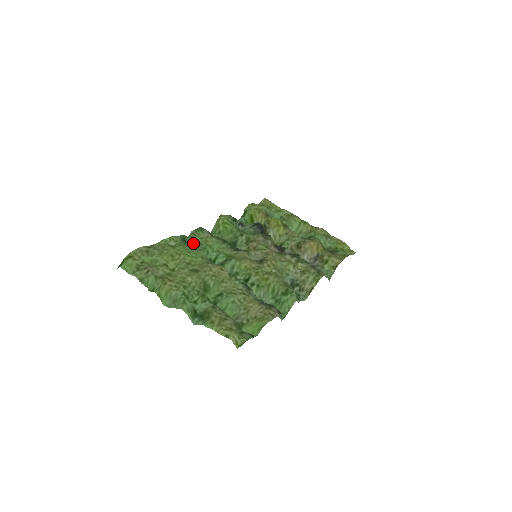
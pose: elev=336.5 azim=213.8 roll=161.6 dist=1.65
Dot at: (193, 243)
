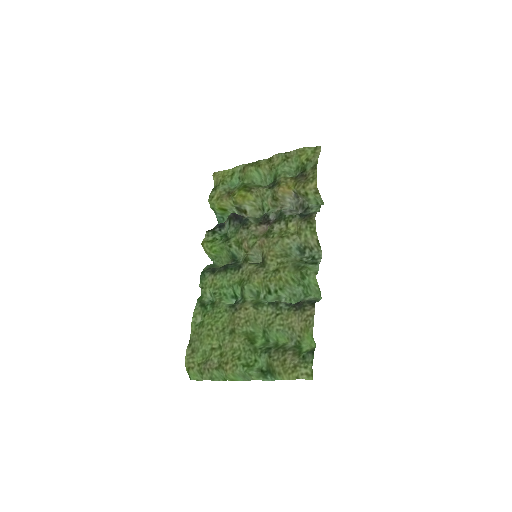
Dot at: (210, 295)
